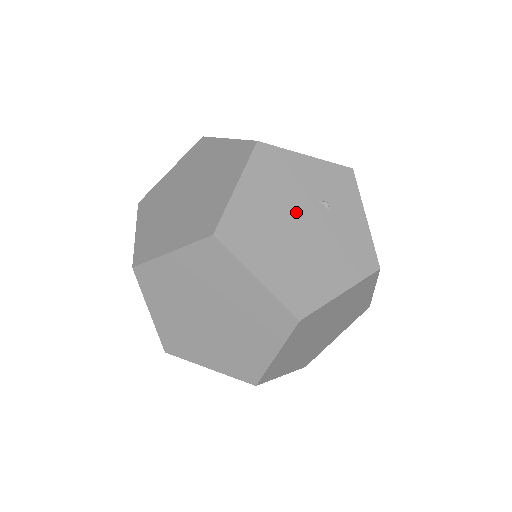
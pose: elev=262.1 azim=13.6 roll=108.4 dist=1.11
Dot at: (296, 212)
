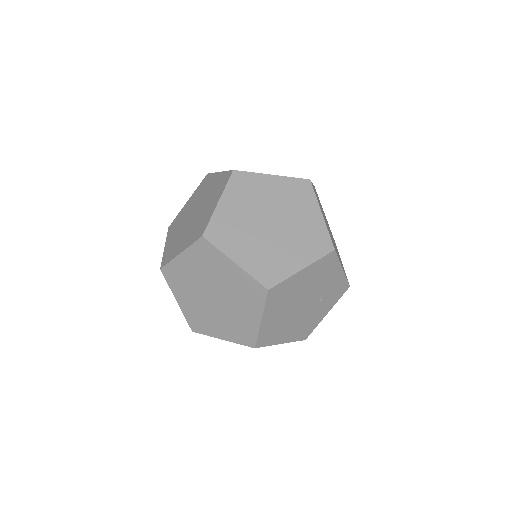
Dot at: (308, 296)
